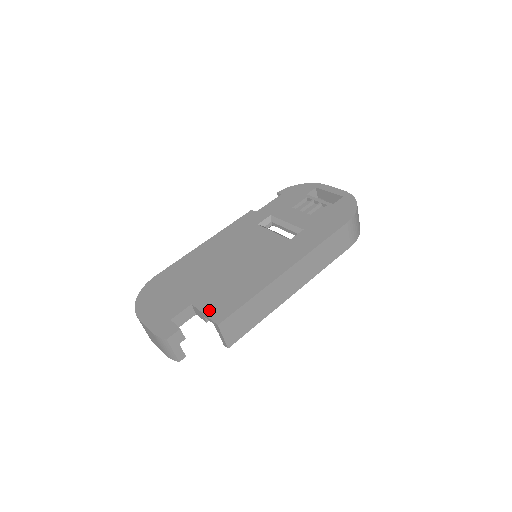
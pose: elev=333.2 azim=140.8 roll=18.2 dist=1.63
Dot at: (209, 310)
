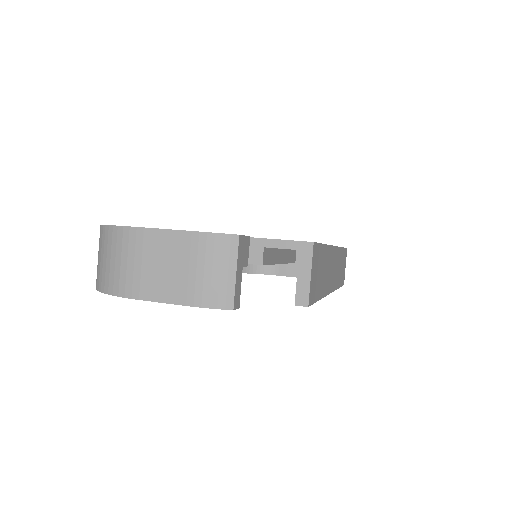
Dot at: occluded
